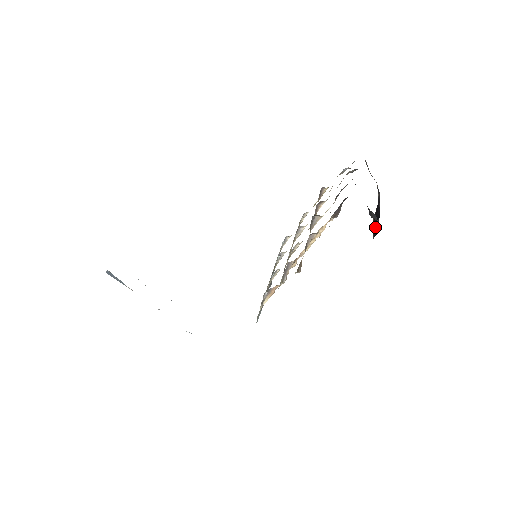
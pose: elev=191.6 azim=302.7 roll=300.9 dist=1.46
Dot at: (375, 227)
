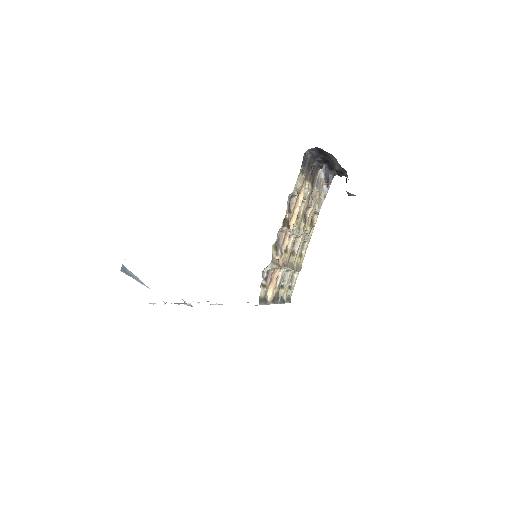
Dot at: occluded
